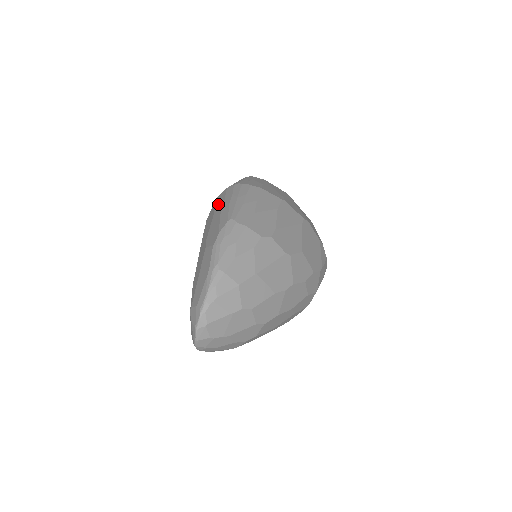
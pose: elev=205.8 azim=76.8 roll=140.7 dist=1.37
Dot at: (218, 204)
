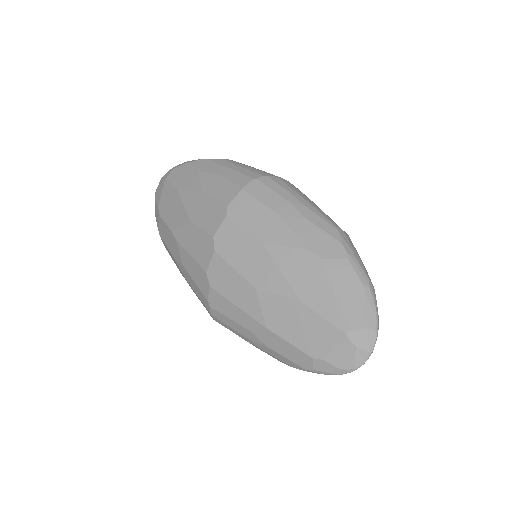
Dot at: (269, 200)
